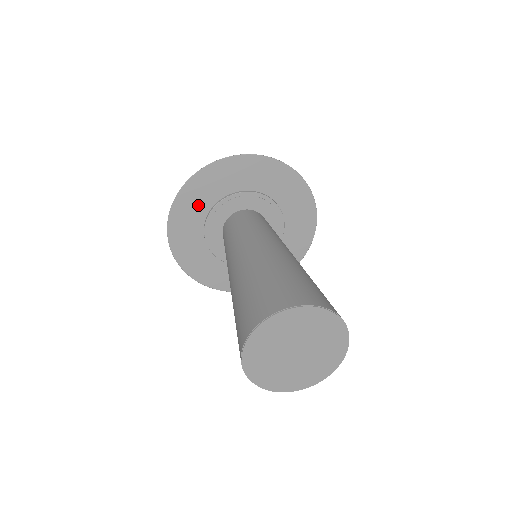
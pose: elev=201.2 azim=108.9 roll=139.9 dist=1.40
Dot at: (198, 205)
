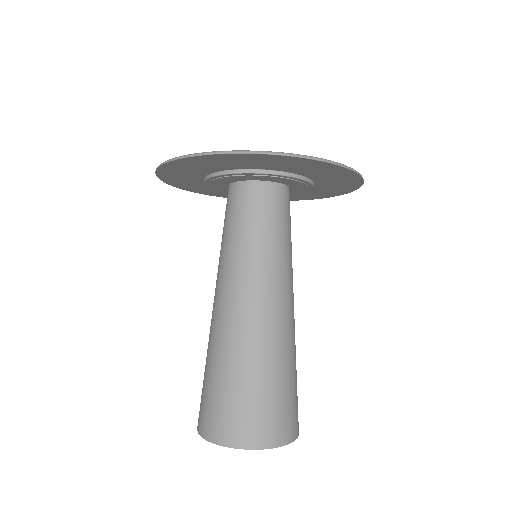
Dot at: (187, 177)
